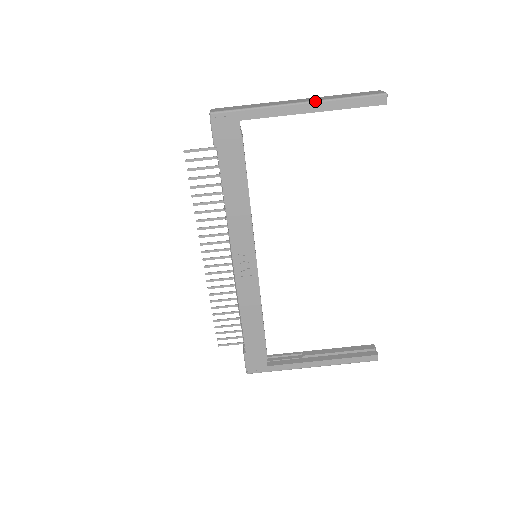
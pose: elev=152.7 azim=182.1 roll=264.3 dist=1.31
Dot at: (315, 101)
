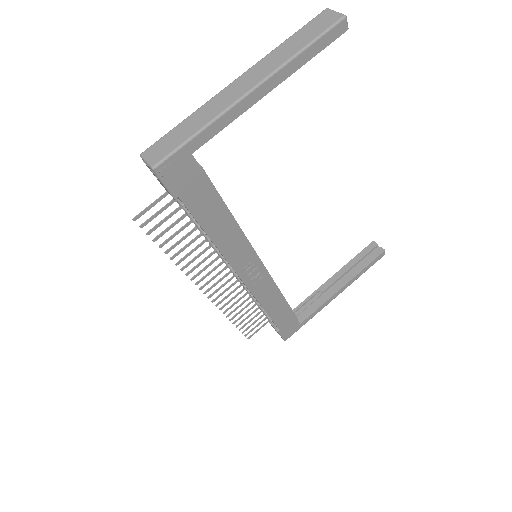
Dot at: (270, 75)
